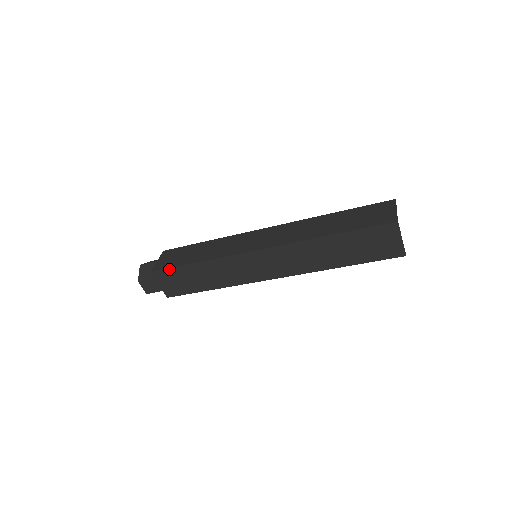
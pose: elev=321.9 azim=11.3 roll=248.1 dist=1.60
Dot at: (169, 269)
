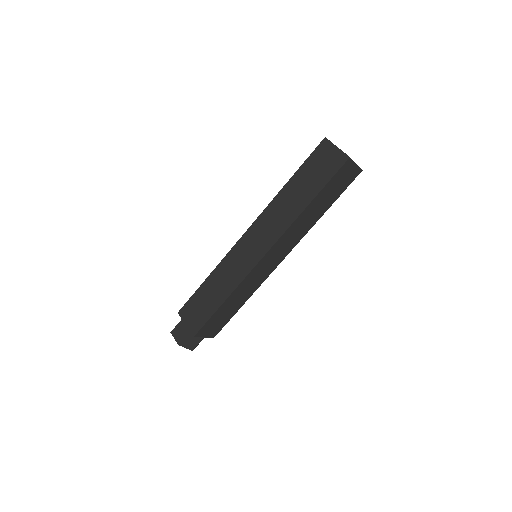
Dot at: (190, 300)
